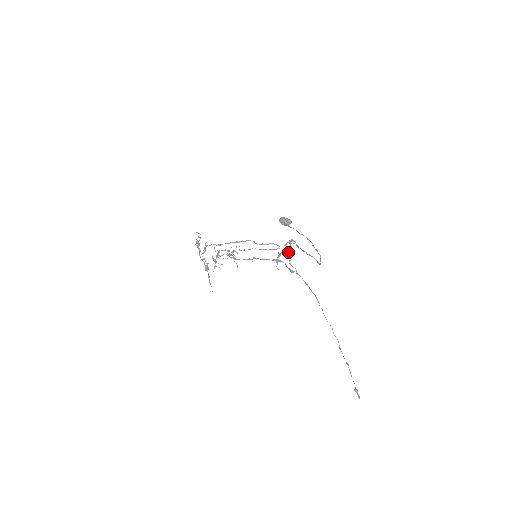
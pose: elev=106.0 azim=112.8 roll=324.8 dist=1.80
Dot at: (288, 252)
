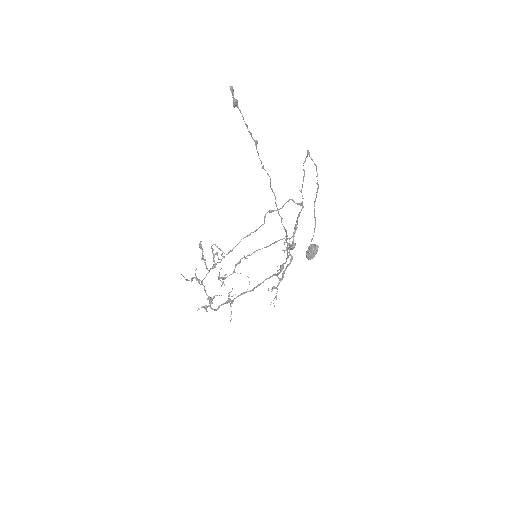
Dot at: (292, 243)
